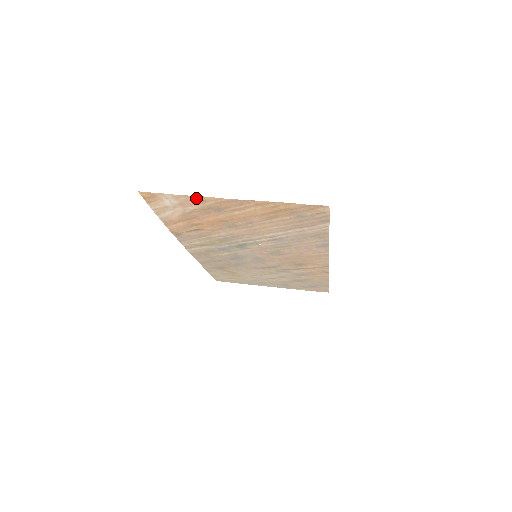
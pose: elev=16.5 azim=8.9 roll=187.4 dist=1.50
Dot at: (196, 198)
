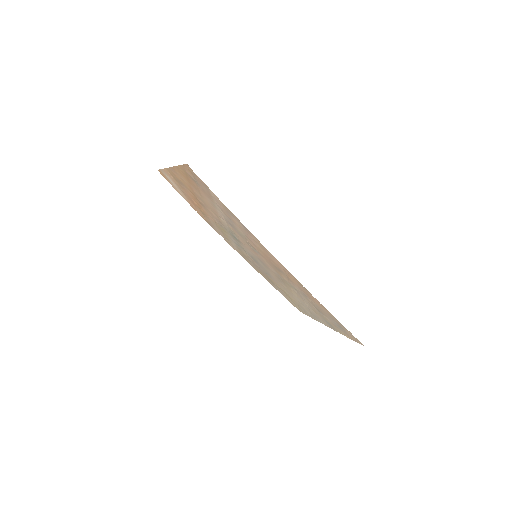
Dot at: (168, 171)
